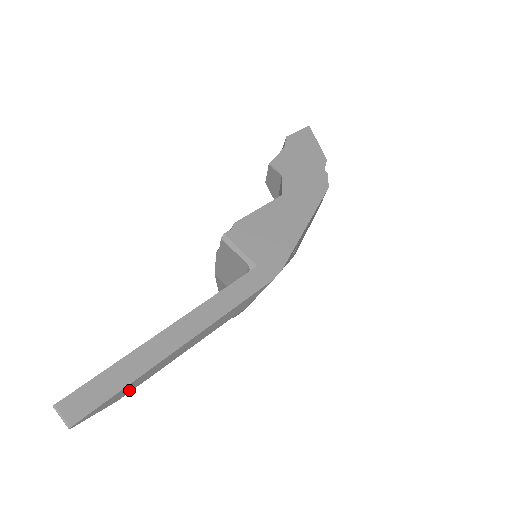
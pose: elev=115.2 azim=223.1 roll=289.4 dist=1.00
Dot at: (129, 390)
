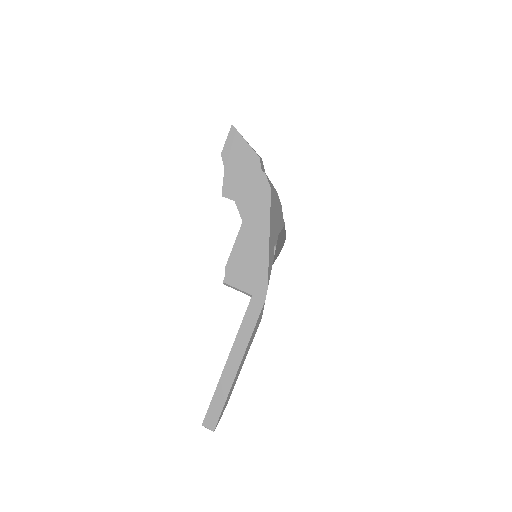
Dot at: (228, 399)
